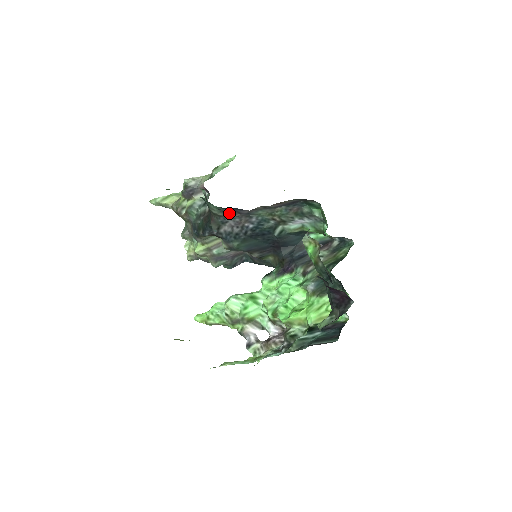
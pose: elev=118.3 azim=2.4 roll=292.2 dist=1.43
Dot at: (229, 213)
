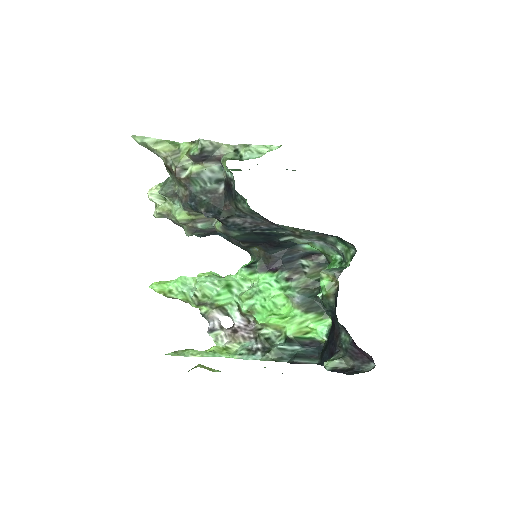
Dot at: (258, 216)
